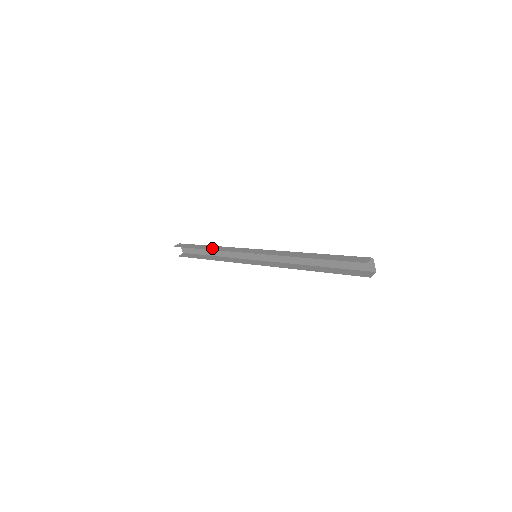
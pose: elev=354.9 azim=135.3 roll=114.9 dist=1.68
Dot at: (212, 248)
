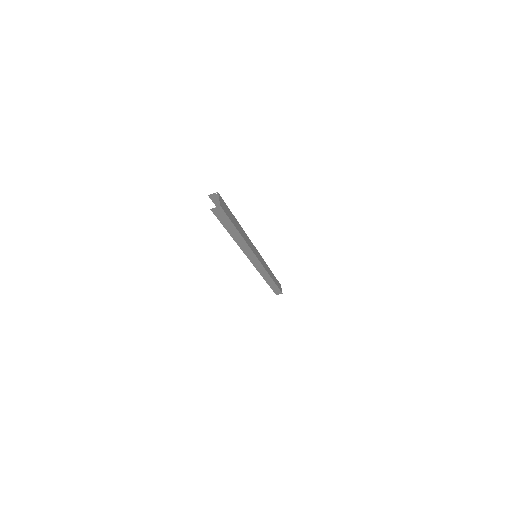
Dot at: occluded
